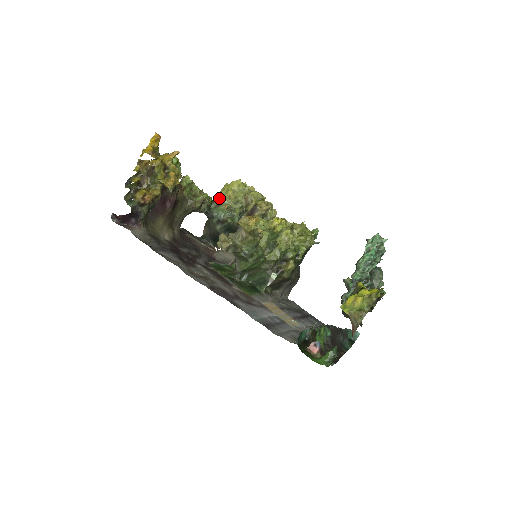
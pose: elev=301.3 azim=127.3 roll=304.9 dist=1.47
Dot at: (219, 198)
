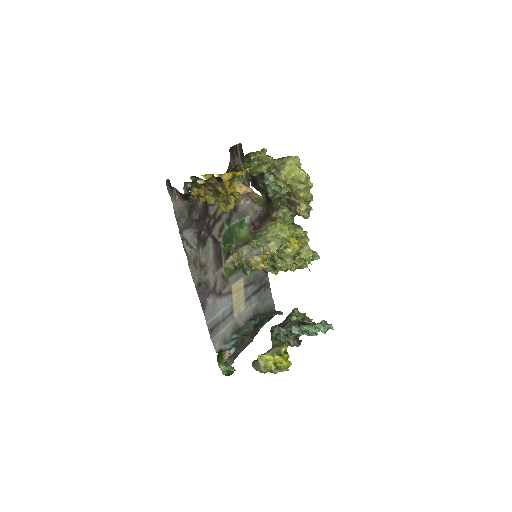
Dot at: (279, 171)
